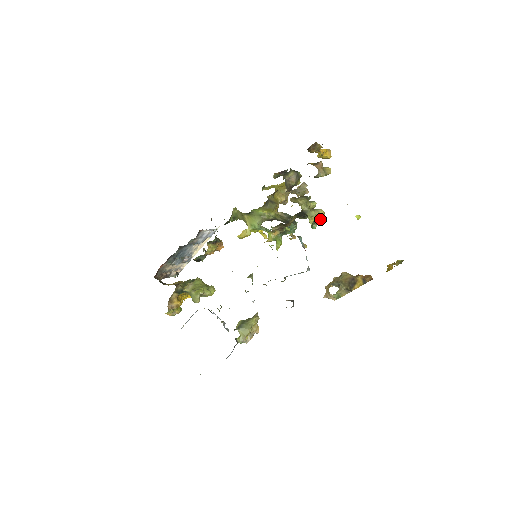
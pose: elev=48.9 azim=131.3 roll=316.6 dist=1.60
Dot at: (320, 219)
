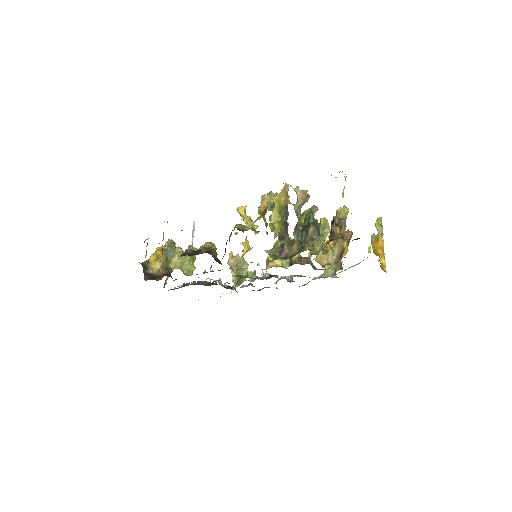
Dot at: occluded
